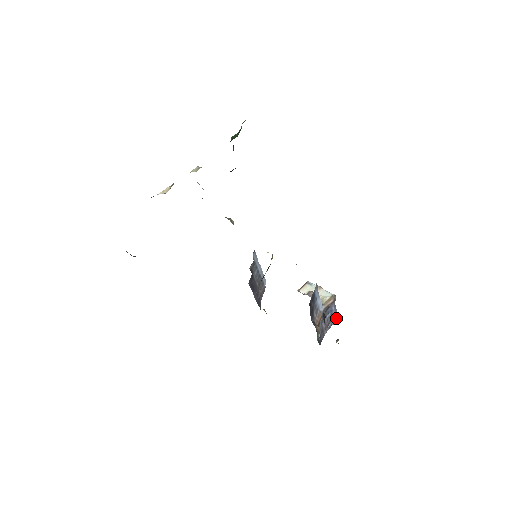
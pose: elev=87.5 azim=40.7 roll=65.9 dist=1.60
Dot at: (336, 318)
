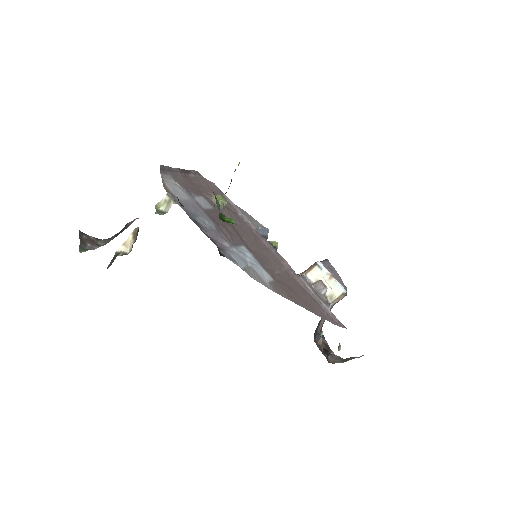
Dot at: occluded
